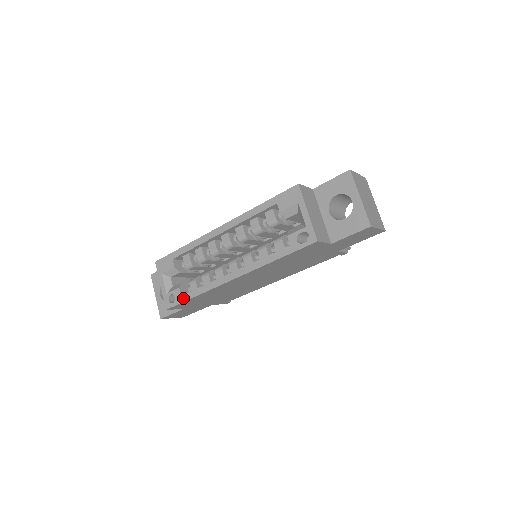
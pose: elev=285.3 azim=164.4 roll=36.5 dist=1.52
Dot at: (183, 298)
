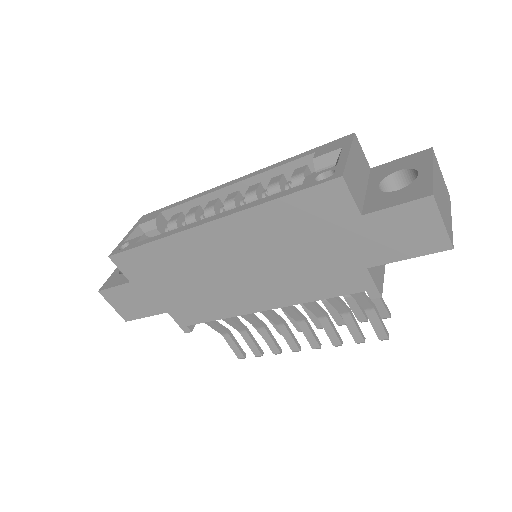
Dot at: (136, 244)
